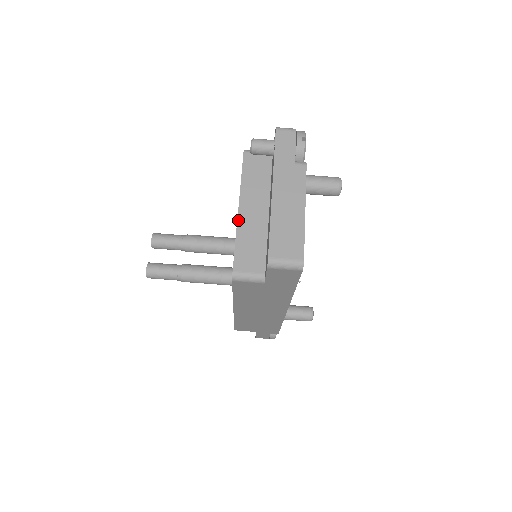
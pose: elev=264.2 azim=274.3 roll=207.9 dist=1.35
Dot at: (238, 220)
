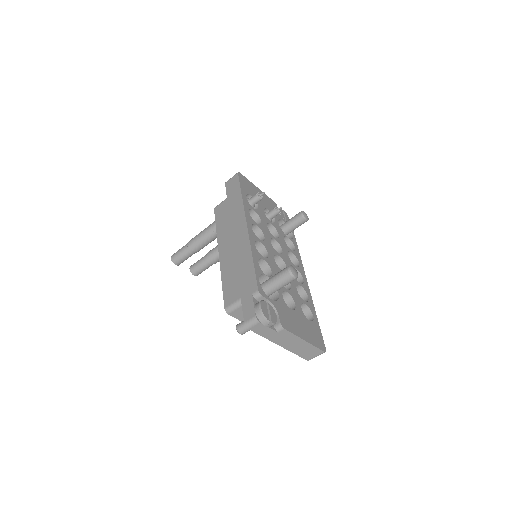
Dot at: occluded
